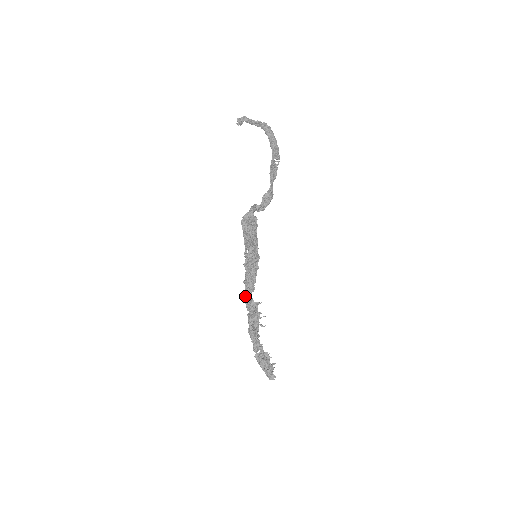
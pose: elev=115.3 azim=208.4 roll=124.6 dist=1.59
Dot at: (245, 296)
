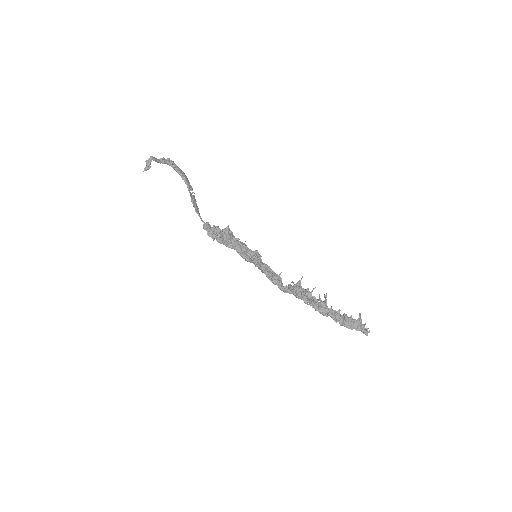
Dot at: (284, 287)
